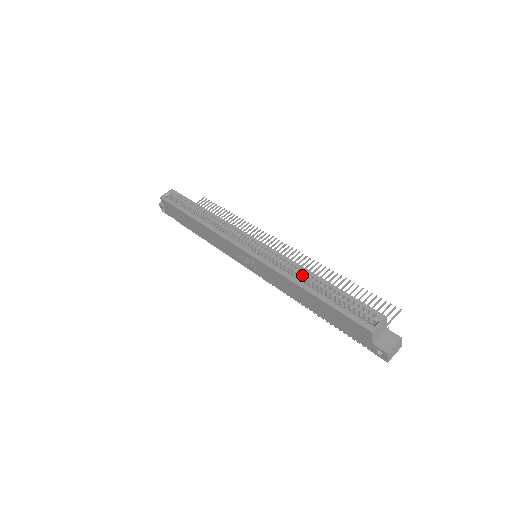
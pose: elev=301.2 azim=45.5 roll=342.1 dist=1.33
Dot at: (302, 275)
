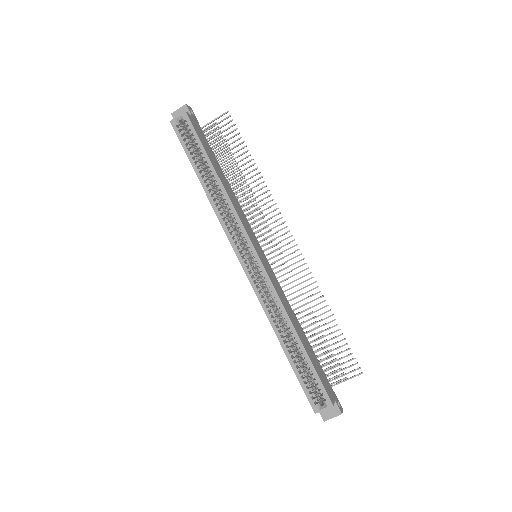
Dot at: (285, 321)
